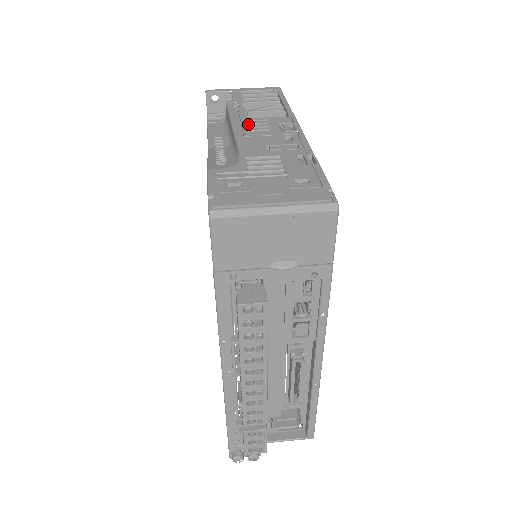
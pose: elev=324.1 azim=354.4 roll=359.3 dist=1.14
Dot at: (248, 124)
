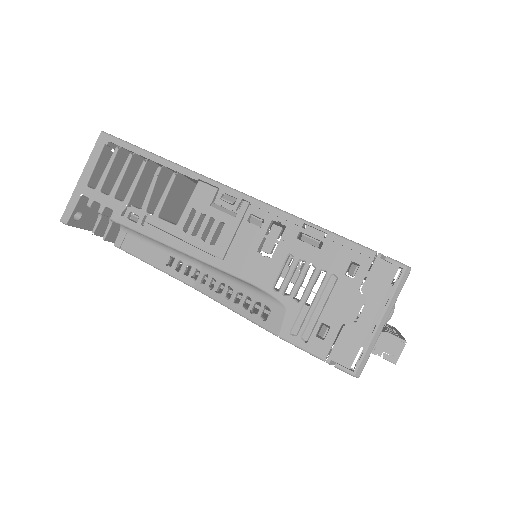
Dot at: (193, 237)
